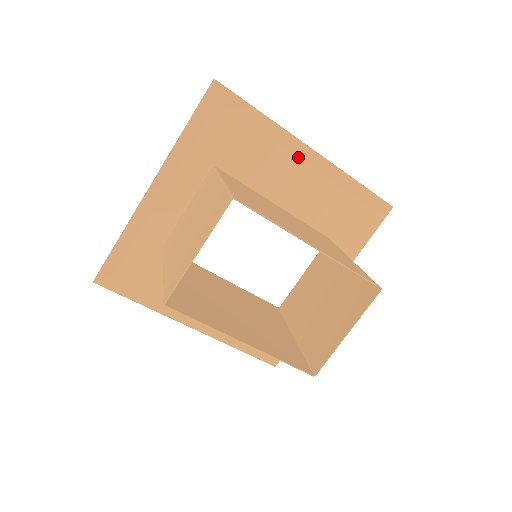
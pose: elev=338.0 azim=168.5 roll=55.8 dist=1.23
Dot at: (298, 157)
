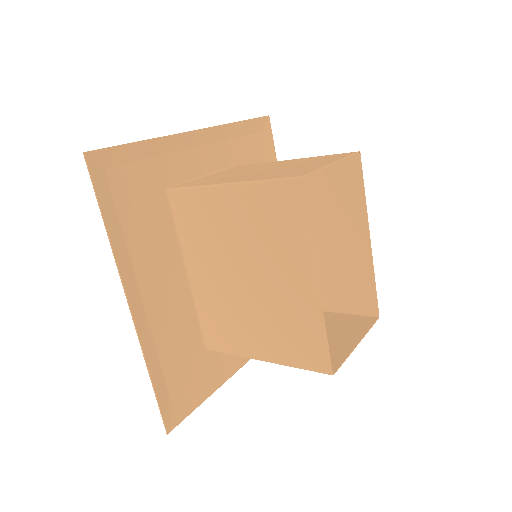
Dot at: occluded
